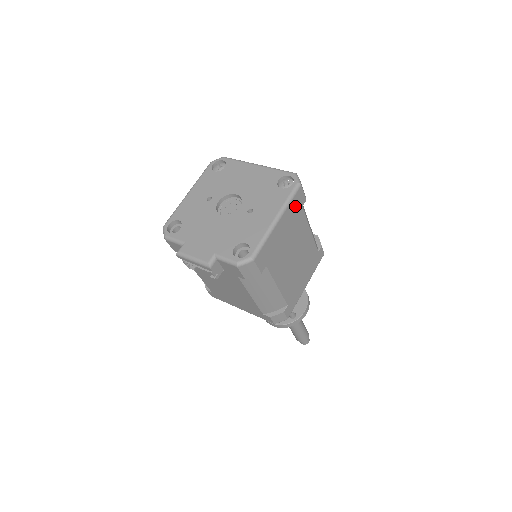
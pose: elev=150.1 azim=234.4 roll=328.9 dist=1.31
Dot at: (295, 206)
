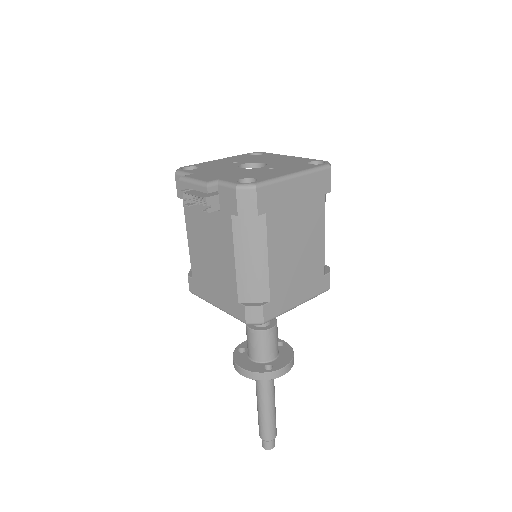
Dot at: (318, 183)
